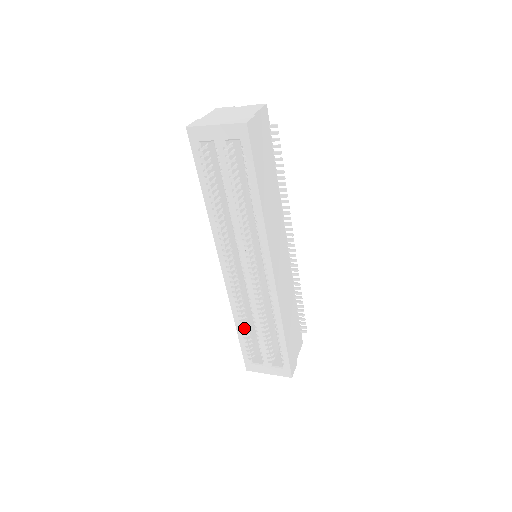
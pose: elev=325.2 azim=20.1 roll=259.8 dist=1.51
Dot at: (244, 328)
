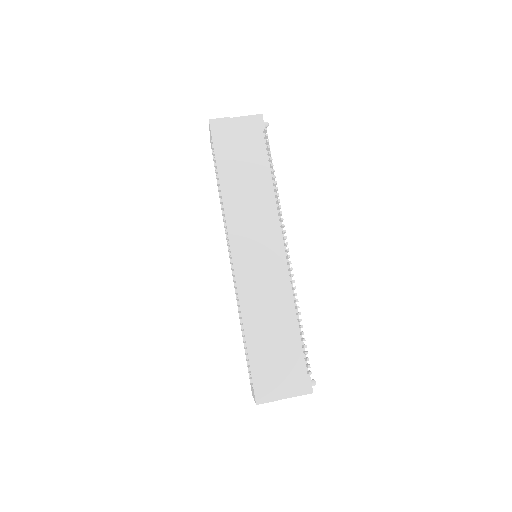
Dot at: occluded
